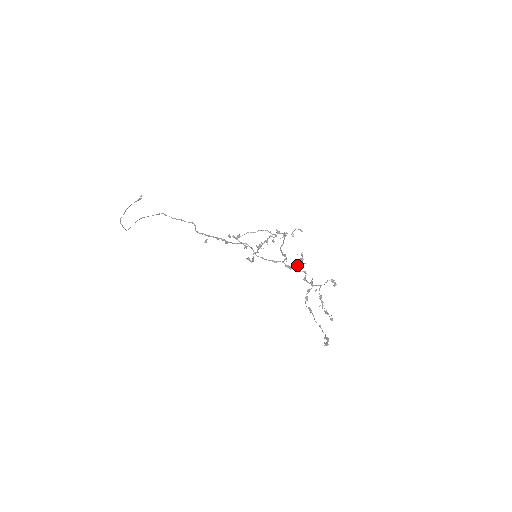
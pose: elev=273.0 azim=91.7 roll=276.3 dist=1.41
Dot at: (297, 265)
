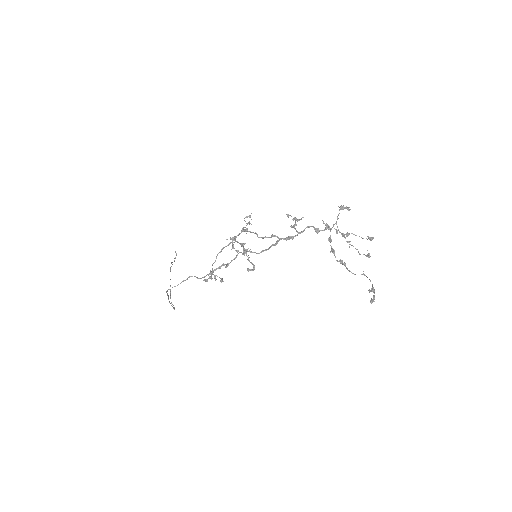
Dot at: occluded
